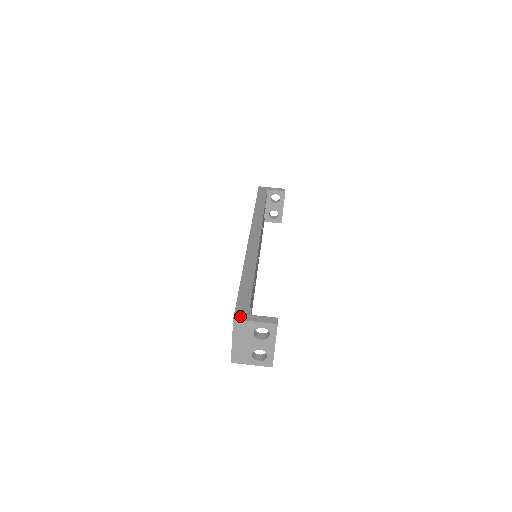
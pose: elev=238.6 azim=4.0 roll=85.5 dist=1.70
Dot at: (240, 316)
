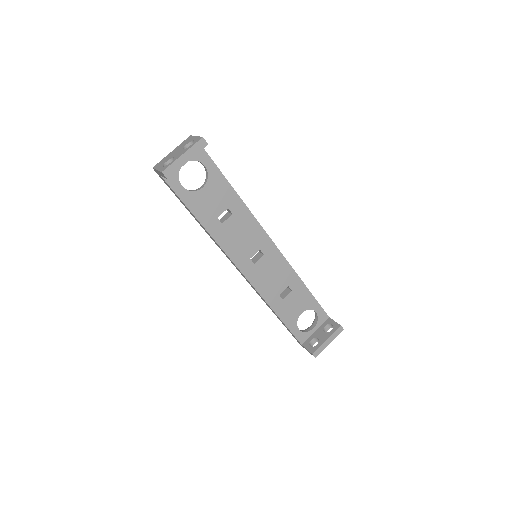
Dot at: occluded
